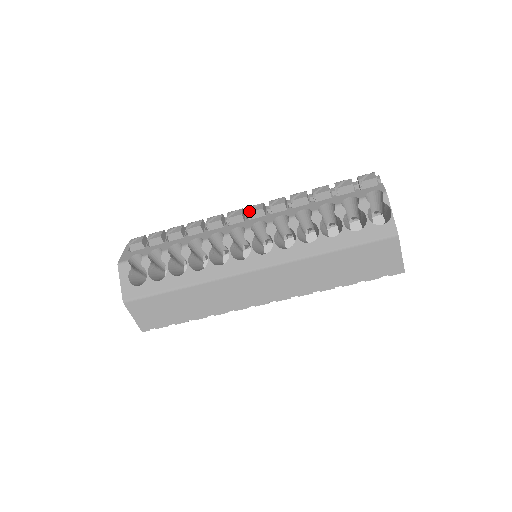
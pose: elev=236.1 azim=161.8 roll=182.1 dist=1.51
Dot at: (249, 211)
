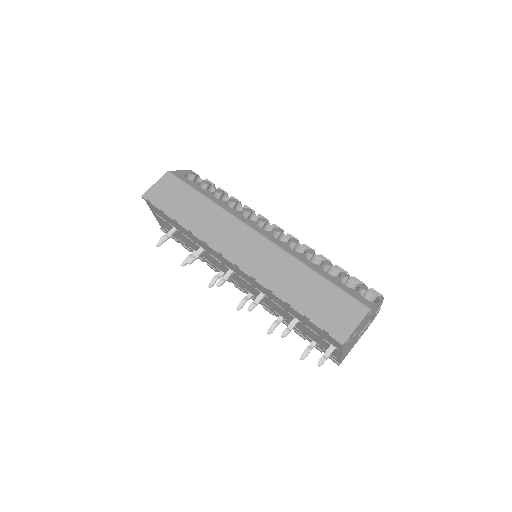
Dot at: (288, 235)
